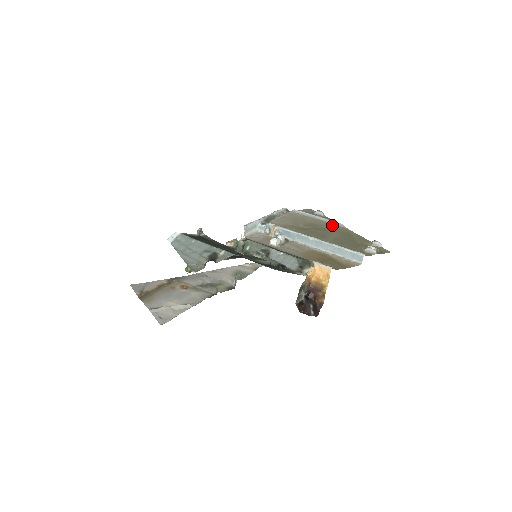
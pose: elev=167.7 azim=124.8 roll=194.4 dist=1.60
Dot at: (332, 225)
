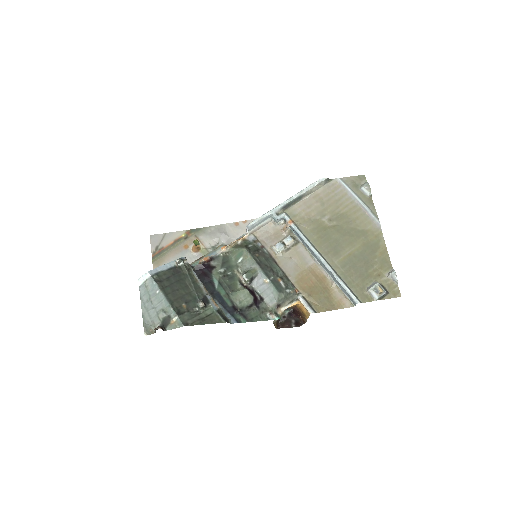
Dot at: (366, 222)
